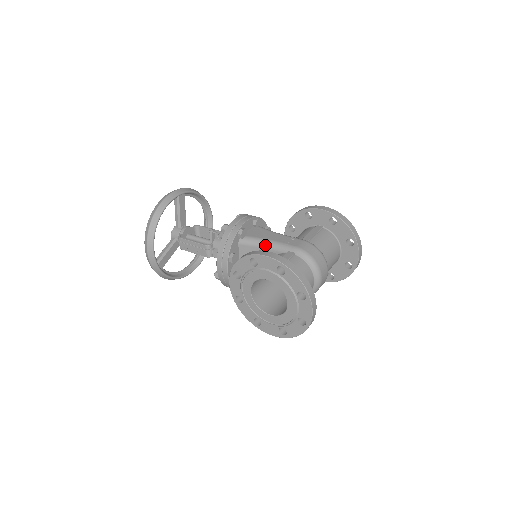
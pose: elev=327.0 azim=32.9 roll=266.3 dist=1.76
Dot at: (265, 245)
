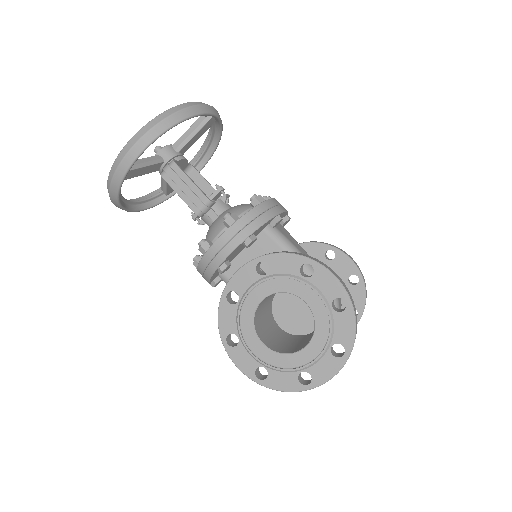
Dot at: occluded
